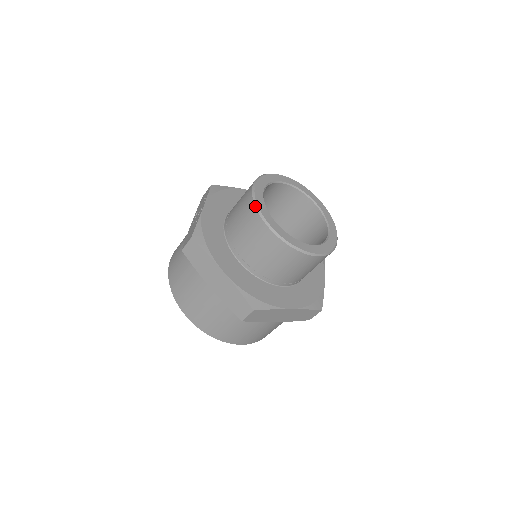
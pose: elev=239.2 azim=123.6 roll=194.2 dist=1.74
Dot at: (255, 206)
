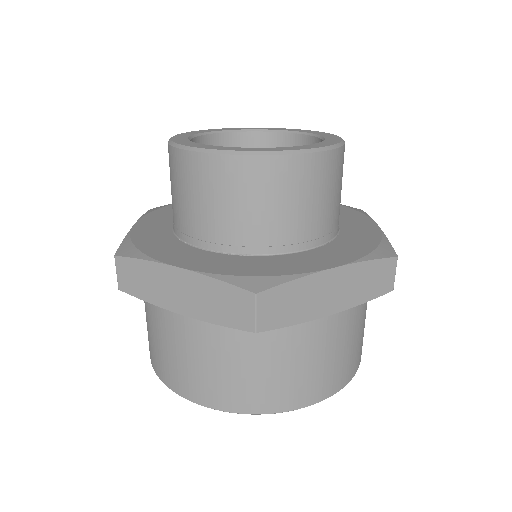
Dot at: (173, 147)
